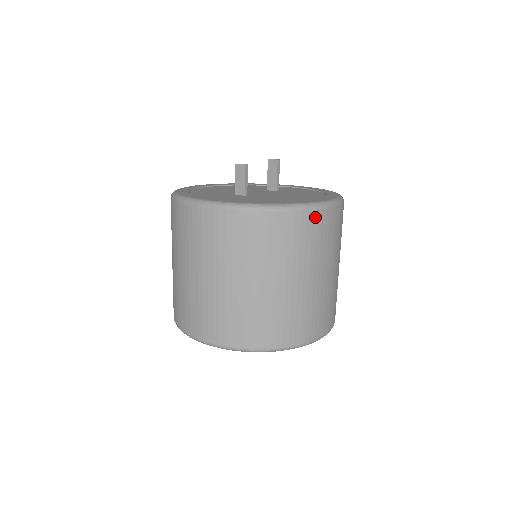
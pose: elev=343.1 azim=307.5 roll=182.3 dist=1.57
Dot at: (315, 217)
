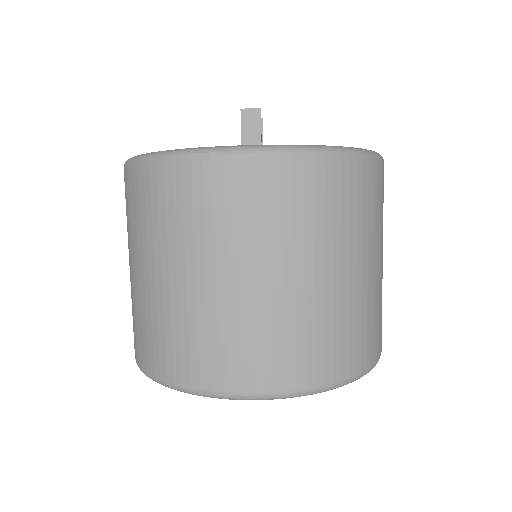
Dot at: (383, 172)
